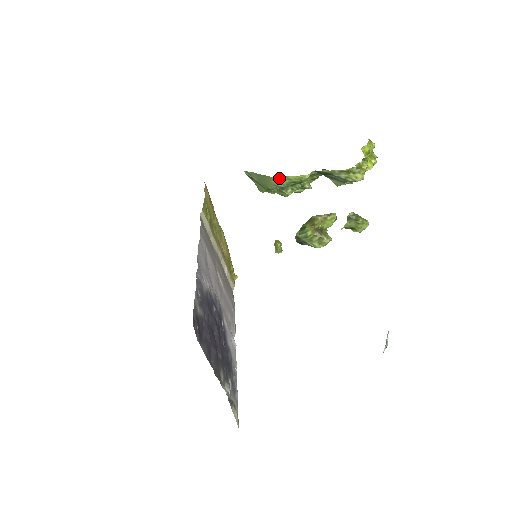
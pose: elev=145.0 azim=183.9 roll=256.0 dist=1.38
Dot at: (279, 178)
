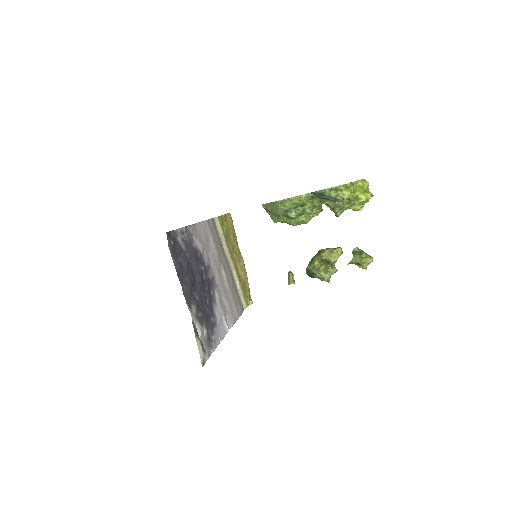
Dot at: (284, 201)
